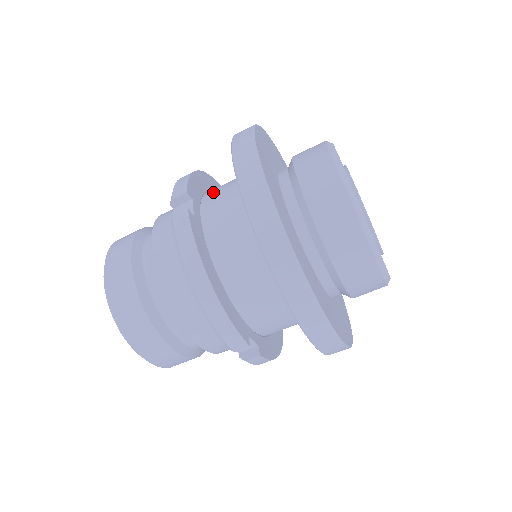
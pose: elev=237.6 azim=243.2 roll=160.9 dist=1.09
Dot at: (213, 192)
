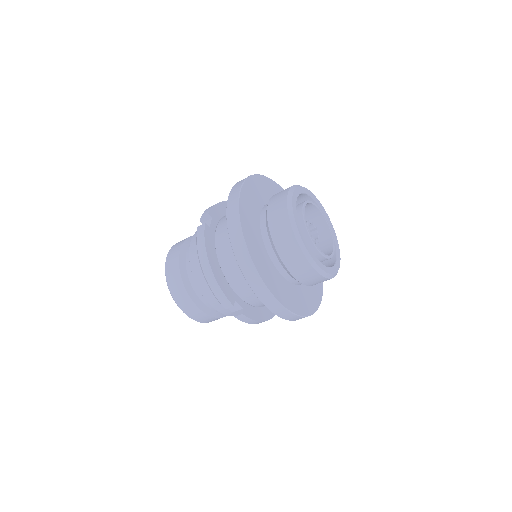
Dot at: (234, 279)
